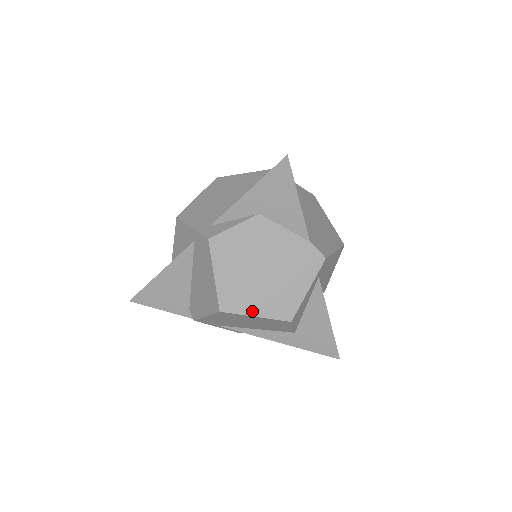
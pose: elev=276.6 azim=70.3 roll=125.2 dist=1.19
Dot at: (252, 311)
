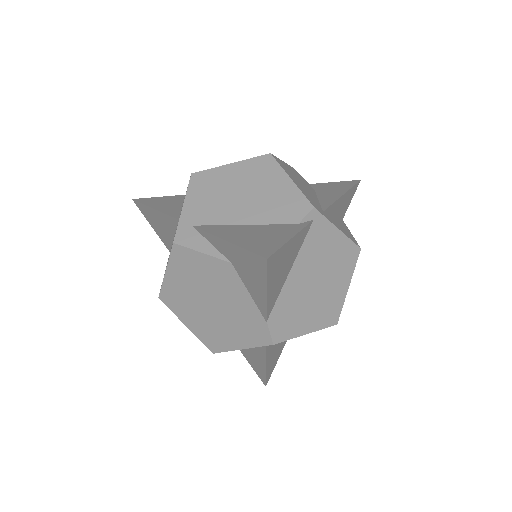
Dot at: (185, 320)
